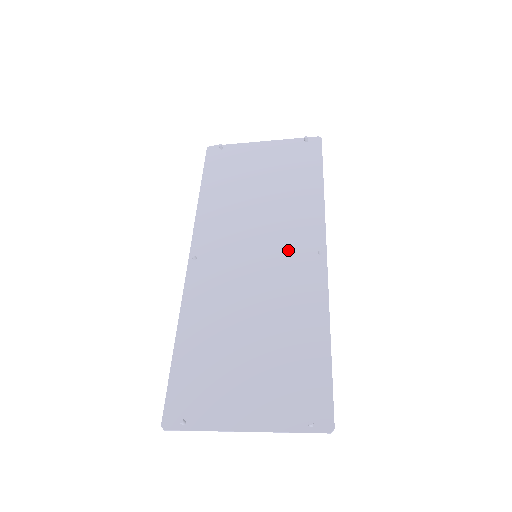
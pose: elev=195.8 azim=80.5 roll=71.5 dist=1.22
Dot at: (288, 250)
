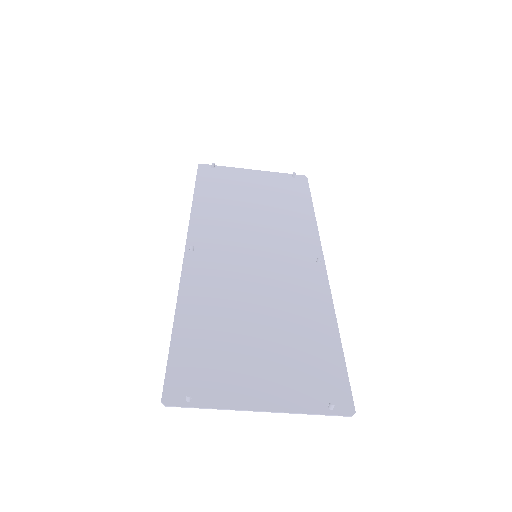
Dot at: (288, 255)
